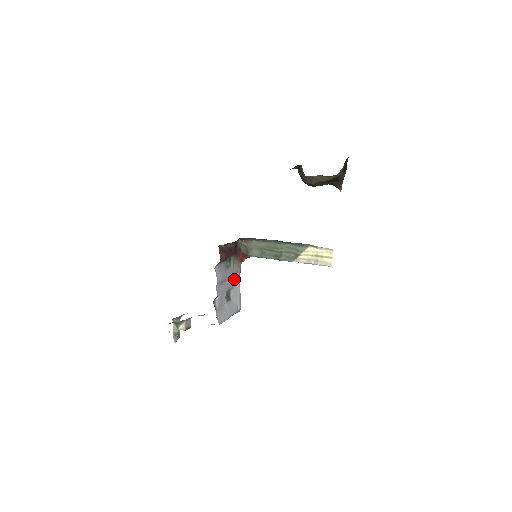
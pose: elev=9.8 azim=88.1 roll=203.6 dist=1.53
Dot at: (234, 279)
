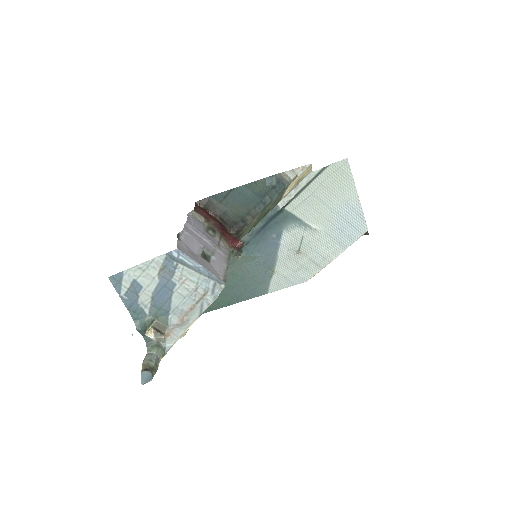
Dot at: (219, 254)
